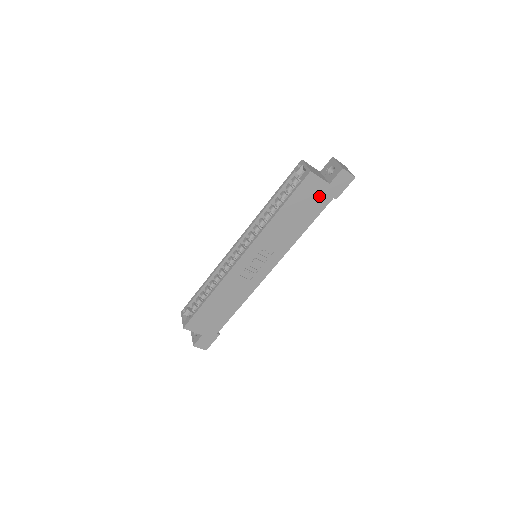
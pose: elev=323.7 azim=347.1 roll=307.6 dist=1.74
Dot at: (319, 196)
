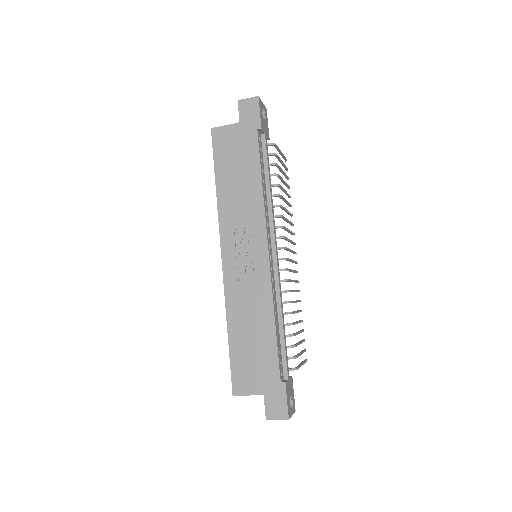
Dot at: (241, 140)
